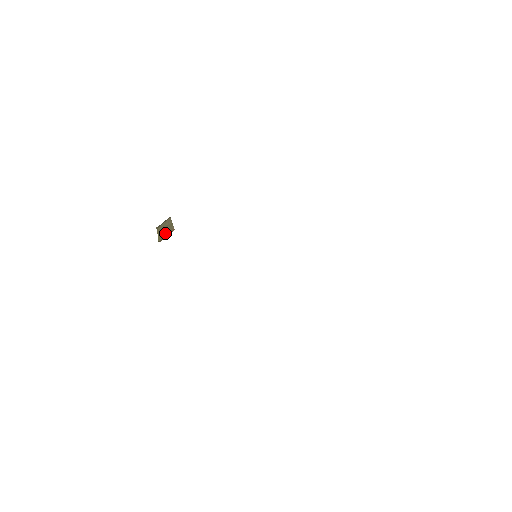
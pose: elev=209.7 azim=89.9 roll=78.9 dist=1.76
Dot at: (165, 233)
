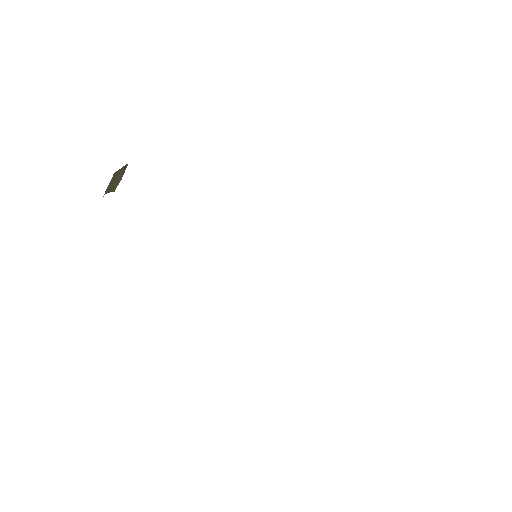
Dot at: (117, 180)
